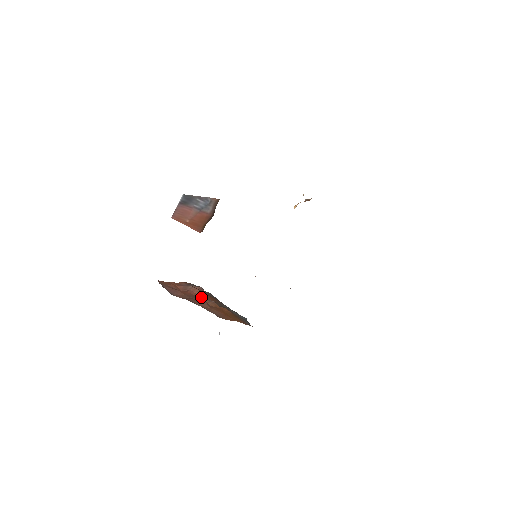
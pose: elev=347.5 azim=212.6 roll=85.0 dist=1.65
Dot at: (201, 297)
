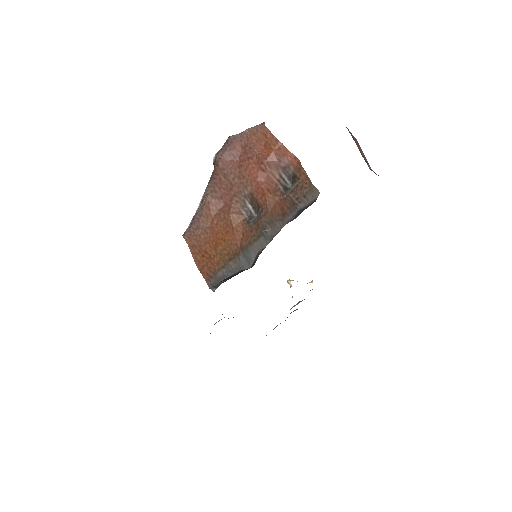
Dot at: (250, 193)
